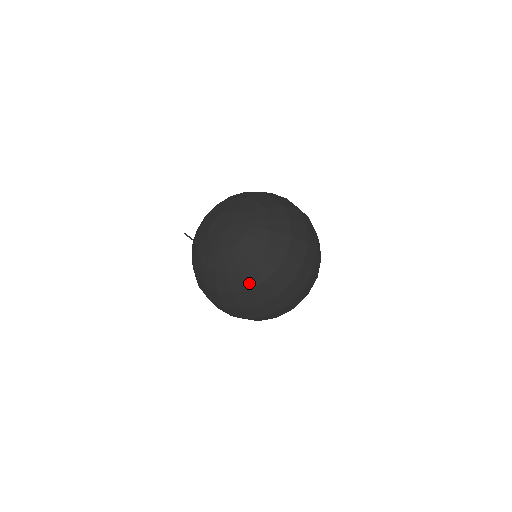
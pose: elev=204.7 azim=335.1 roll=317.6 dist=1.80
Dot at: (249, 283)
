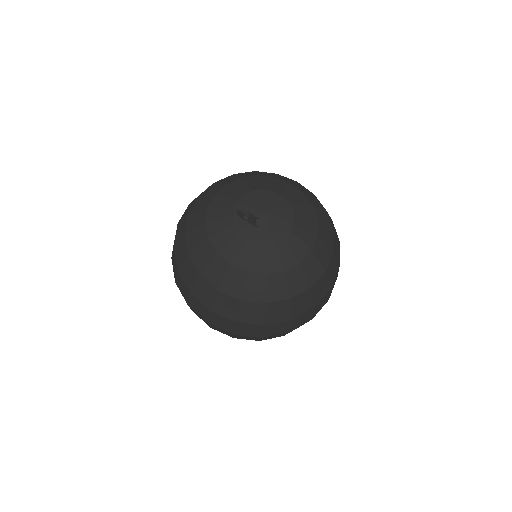
Dot at: (293, 288)
